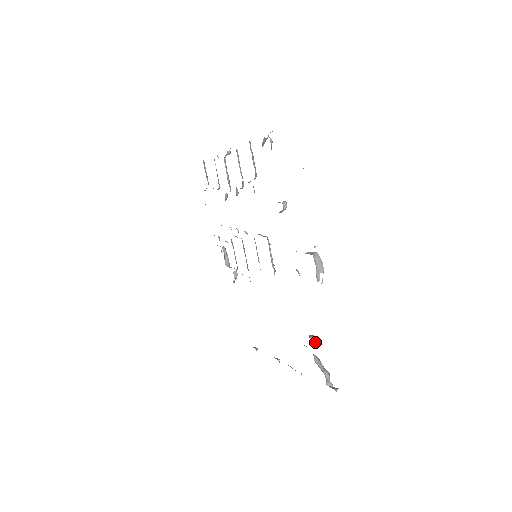
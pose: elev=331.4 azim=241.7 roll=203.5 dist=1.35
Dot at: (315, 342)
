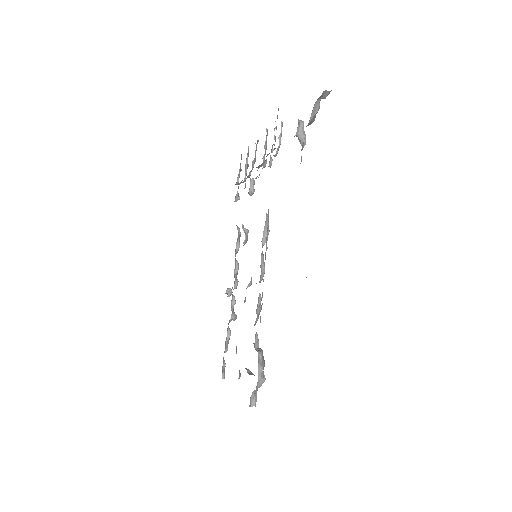
Dot at: (299, 122)
